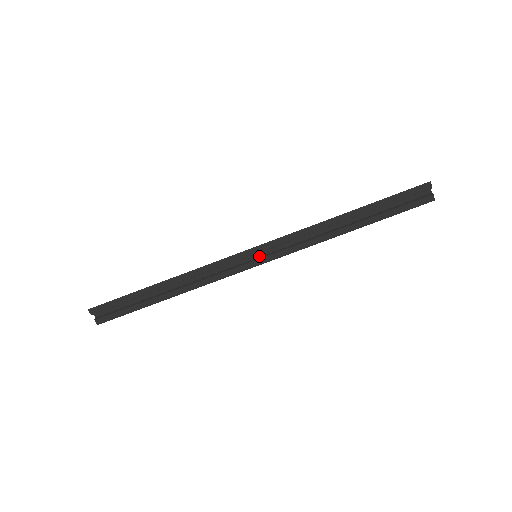
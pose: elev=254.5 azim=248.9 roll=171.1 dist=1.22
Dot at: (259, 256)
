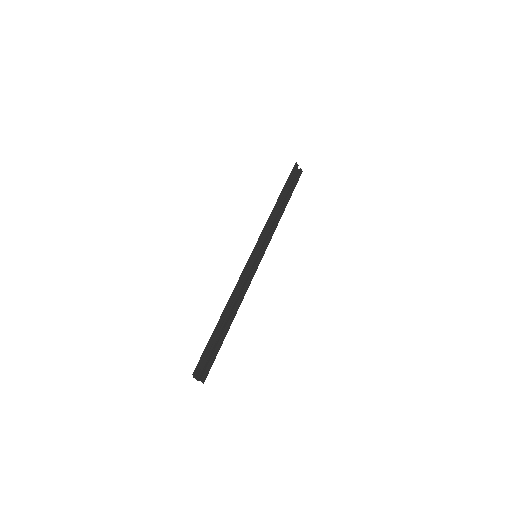
Dot at: (256, 256)
